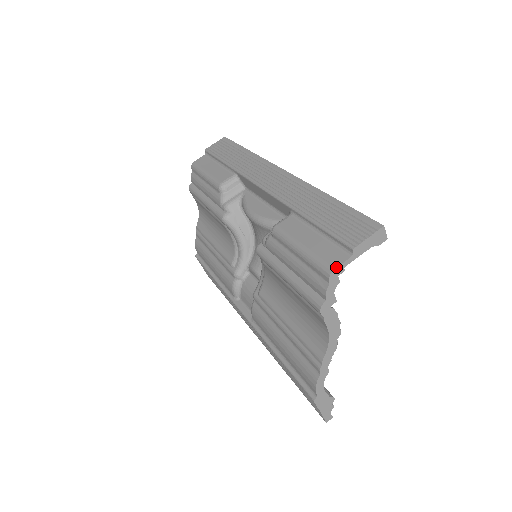
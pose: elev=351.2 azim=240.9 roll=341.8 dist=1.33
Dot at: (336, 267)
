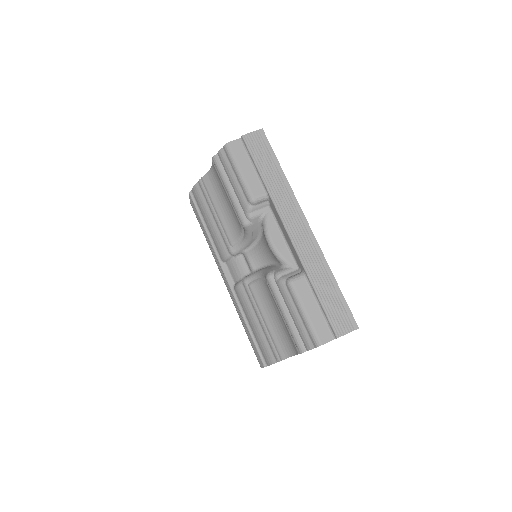
Dot at: occluded
